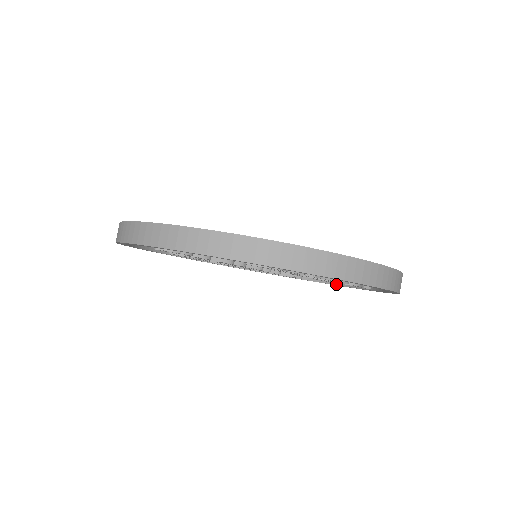
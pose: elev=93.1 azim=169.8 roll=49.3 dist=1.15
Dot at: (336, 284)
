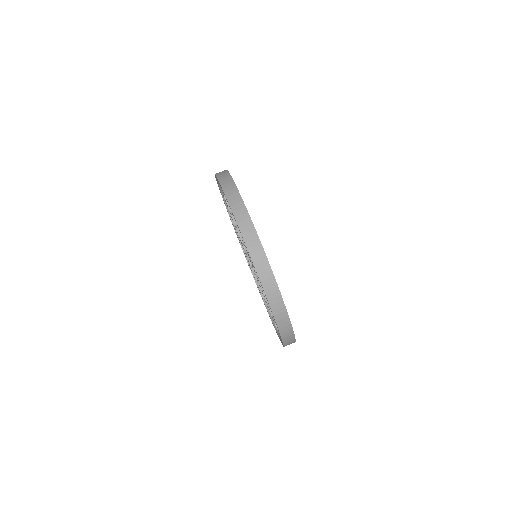
Dot at: (275, 326)
